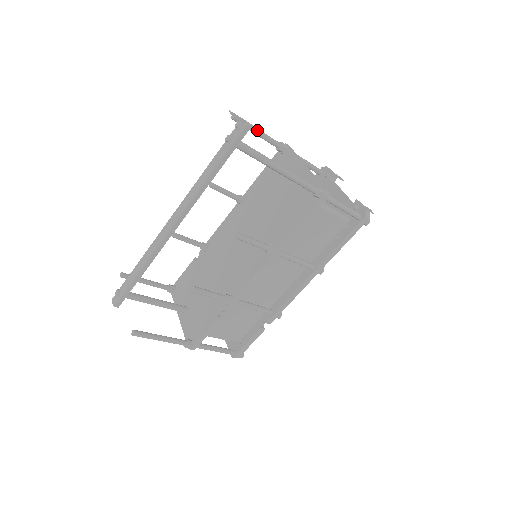
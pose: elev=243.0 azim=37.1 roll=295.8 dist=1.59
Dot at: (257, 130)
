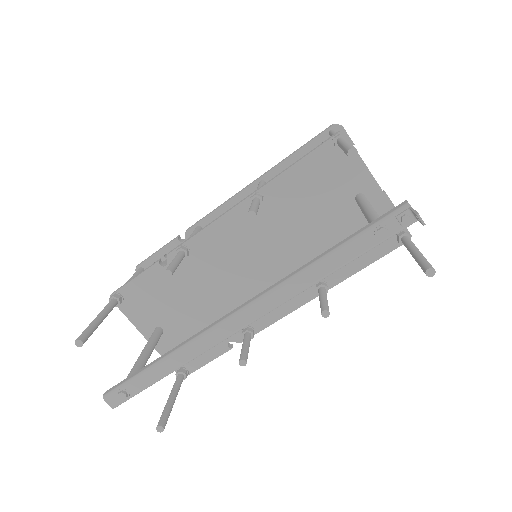
Dot at: occluded
